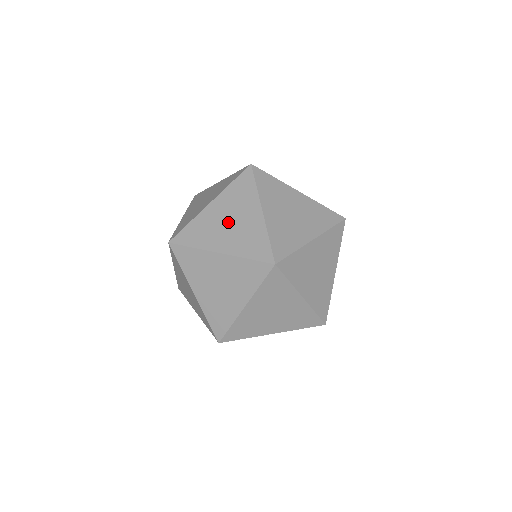
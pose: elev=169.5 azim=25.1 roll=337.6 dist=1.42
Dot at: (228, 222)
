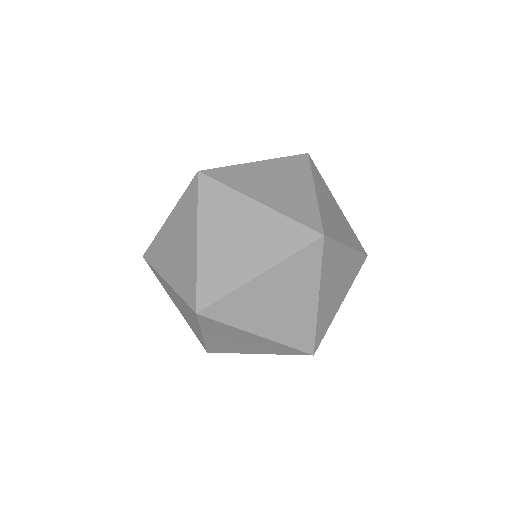
Dot at: (238, 343)
